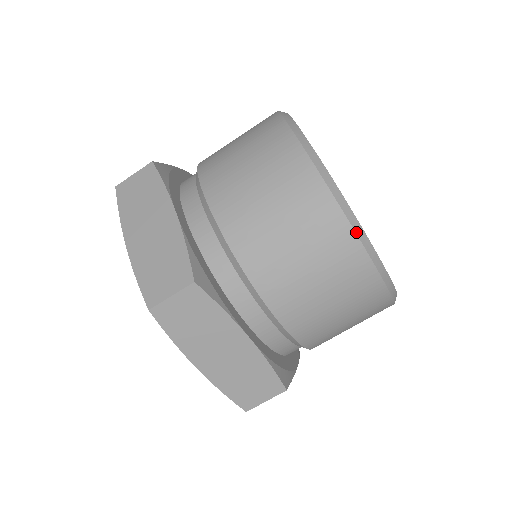
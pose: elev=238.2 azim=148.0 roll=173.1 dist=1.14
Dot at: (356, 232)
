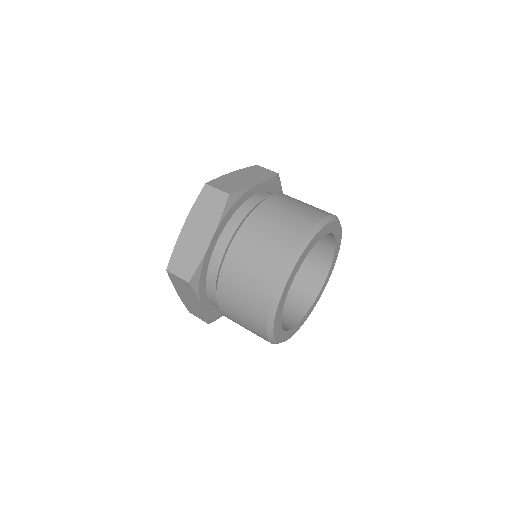
Dot at: (268, 328)
